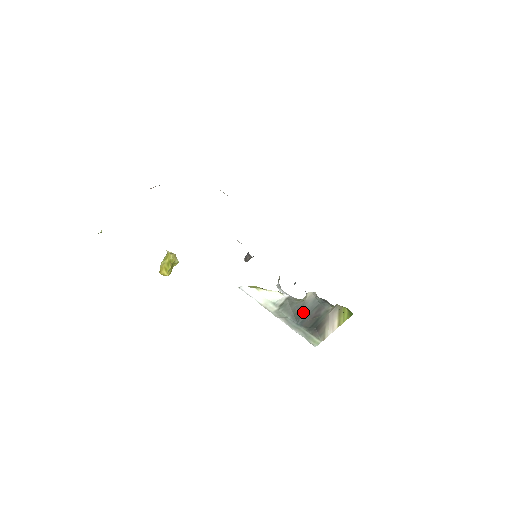
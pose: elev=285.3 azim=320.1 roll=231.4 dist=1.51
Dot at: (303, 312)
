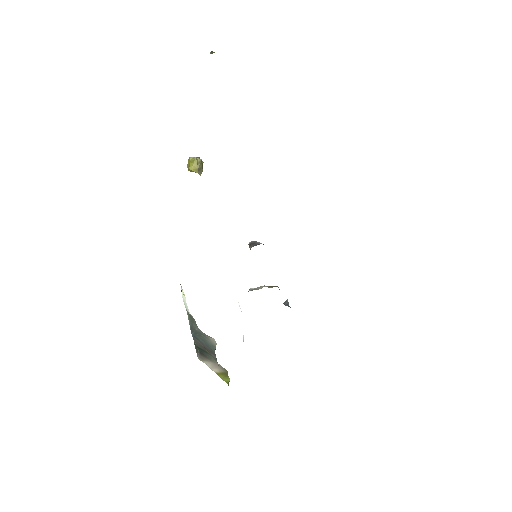
Dot at: (201, 336)
